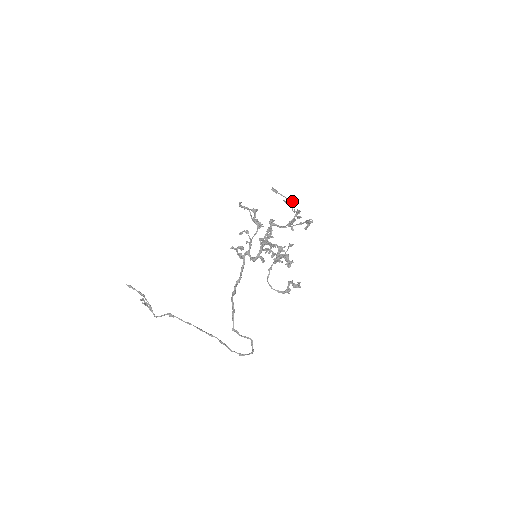
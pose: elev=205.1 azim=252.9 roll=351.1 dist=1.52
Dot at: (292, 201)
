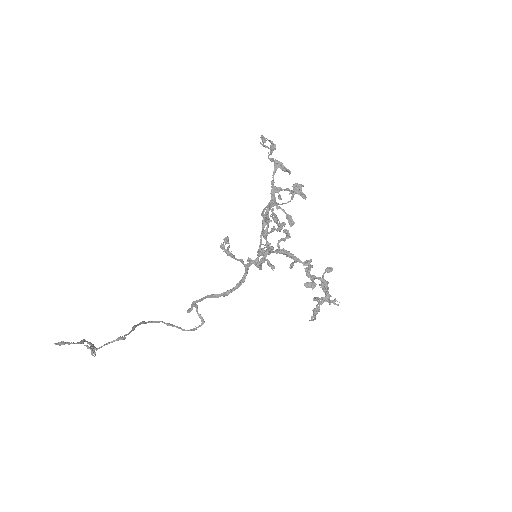
Dot at: (273, 147)
